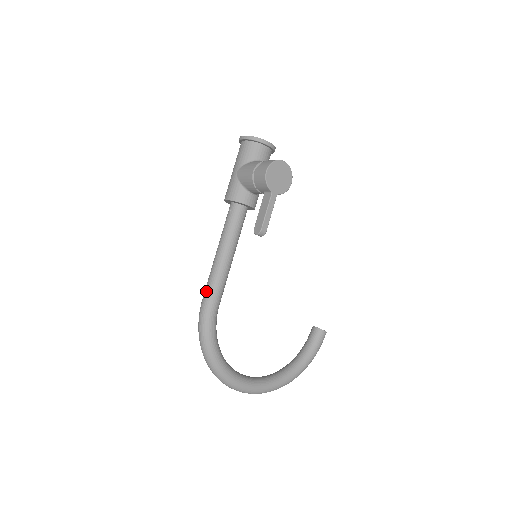
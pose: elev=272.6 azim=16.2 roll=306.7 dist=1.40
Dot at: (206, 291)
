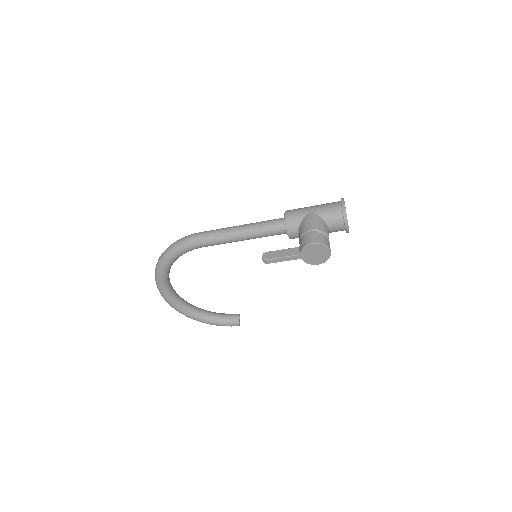
Dot at: (207, 233)
